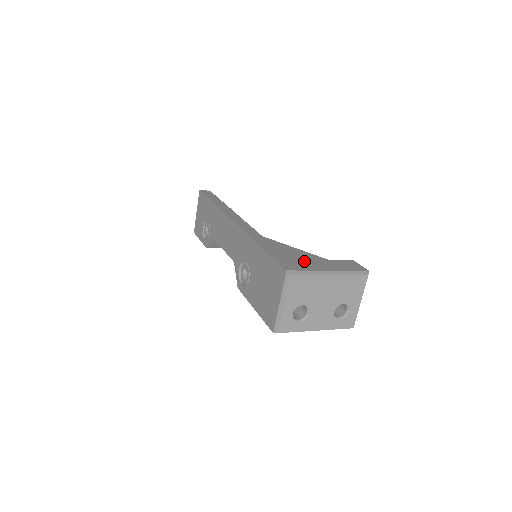
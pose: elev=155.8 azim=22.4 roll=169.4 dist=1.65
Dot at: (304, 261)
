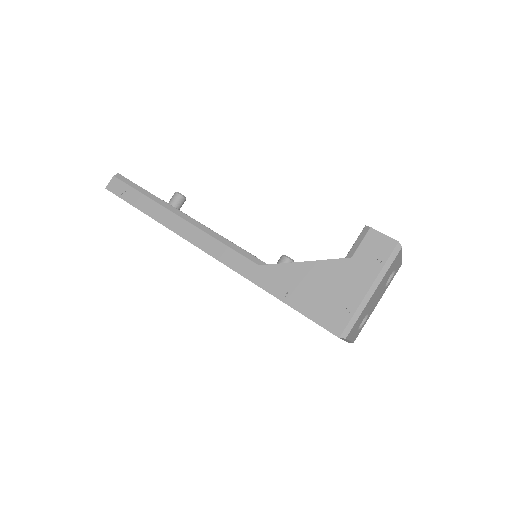
Dot at: (336, 292)
